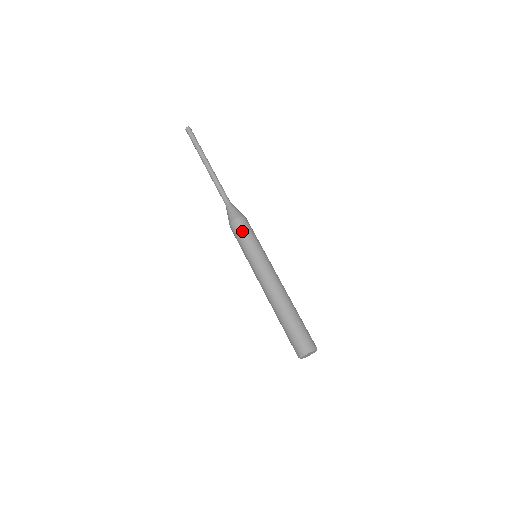
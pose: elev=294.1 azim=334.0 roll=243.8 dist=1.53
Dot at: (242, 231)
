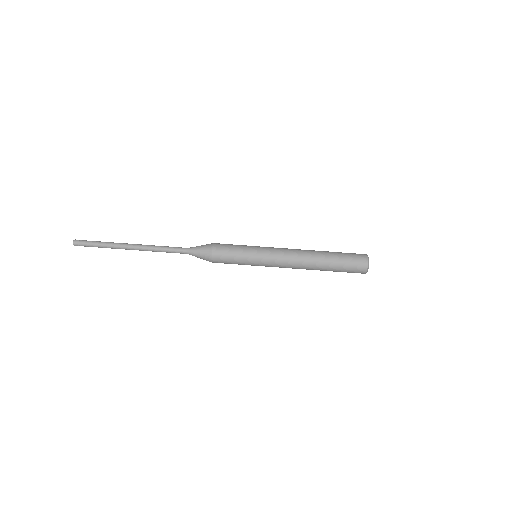
Dot at: (228, 260)
